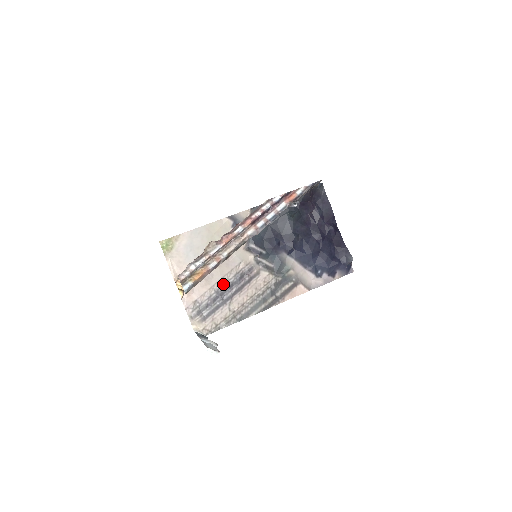
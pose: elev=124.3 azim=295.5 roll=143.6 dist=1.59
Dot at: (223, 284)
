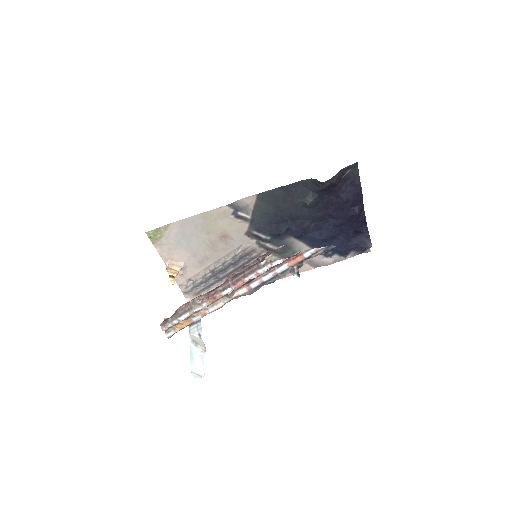
Dot at: (219, 265)
